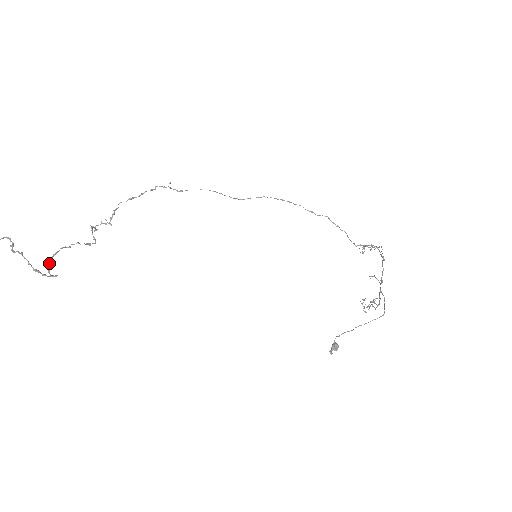
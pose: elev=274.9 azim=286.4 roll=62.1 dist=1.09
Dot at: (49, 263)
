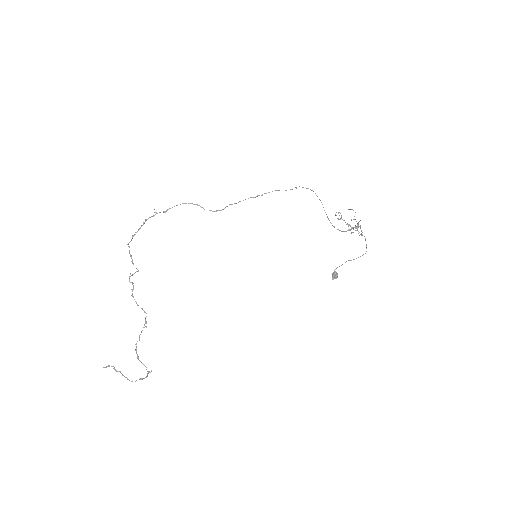
Dot at: (138, 358)
